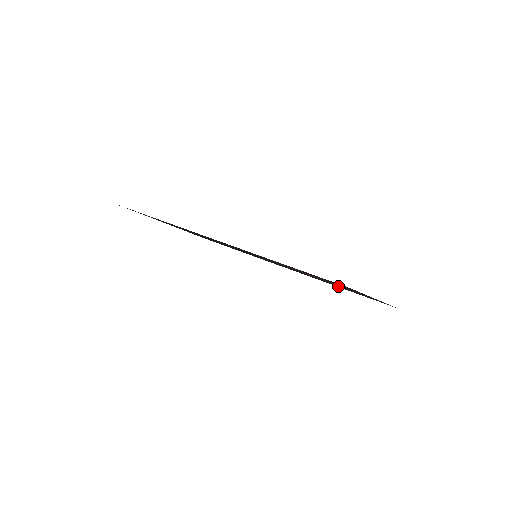
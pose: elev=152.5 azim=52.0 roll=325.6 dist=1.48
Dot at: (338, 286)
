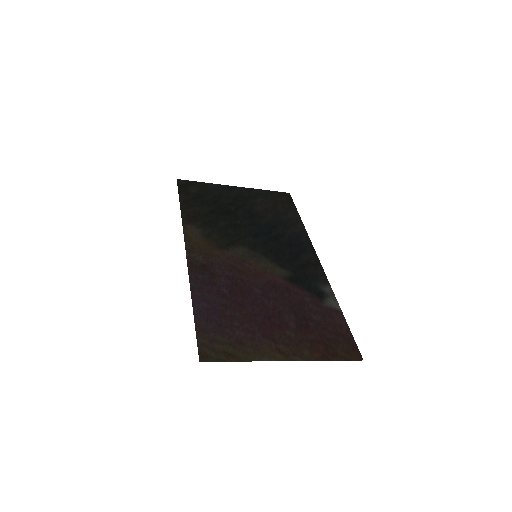
Dot at: (312, 312)
